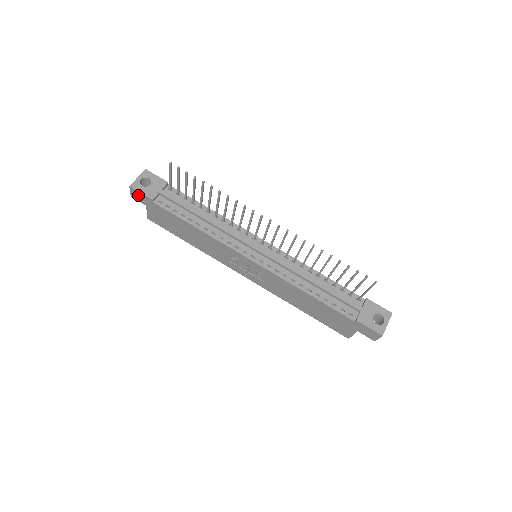
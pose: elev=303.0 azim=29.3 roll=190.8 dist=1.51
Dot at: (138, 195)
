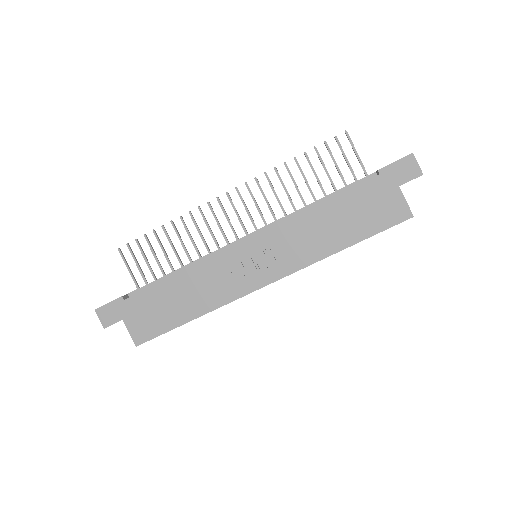
Dot at: (108, 313)
